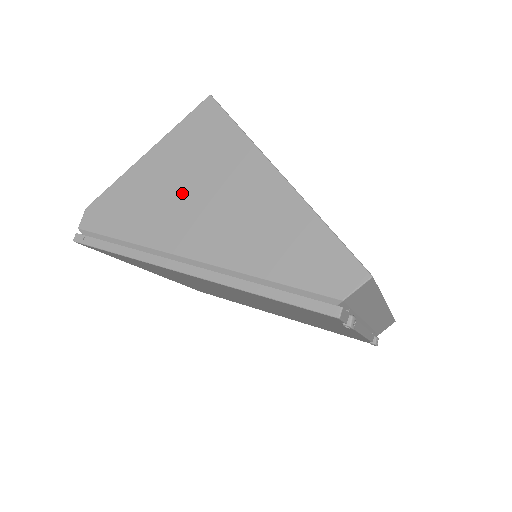
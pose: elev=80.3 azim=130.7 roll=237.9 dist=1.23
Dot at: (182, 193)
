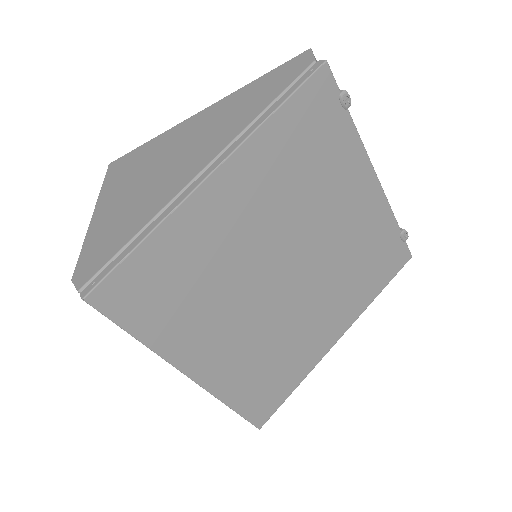
Dot at: (149, 180)
